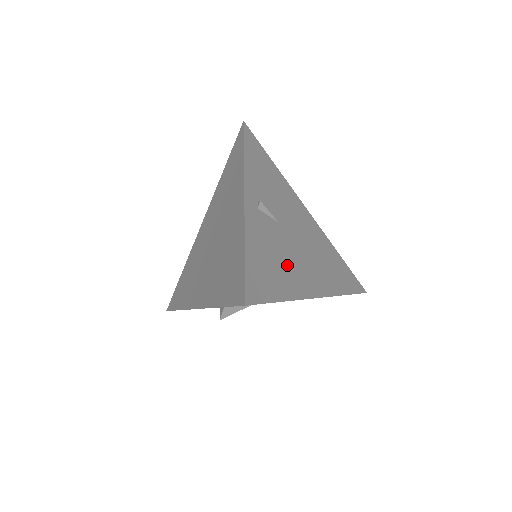
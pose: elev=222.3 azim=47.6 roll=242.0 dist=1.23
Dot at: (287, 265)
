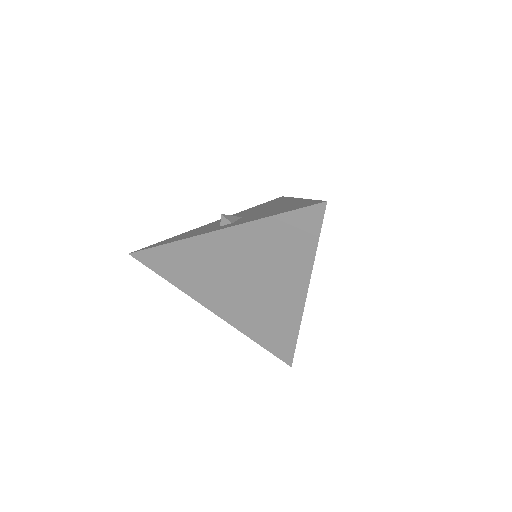
Dot at: occluded
